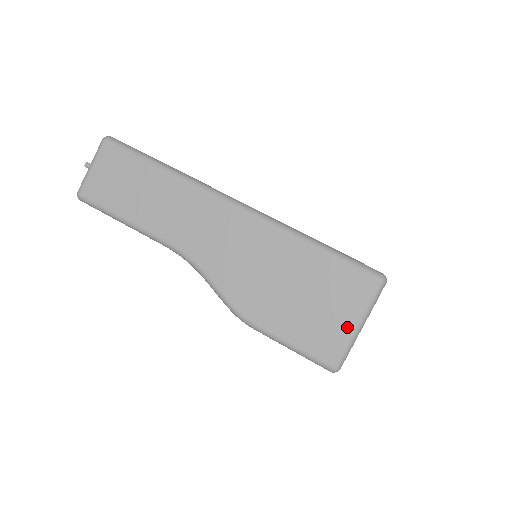
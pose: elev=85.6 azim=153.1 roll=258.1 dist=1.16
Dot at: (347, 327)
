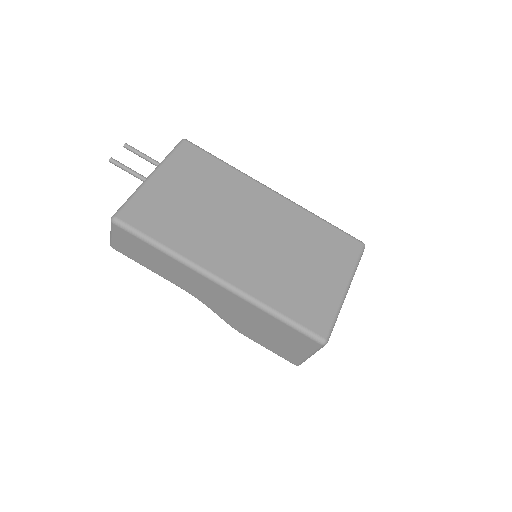
Dot at: (302, 355)
